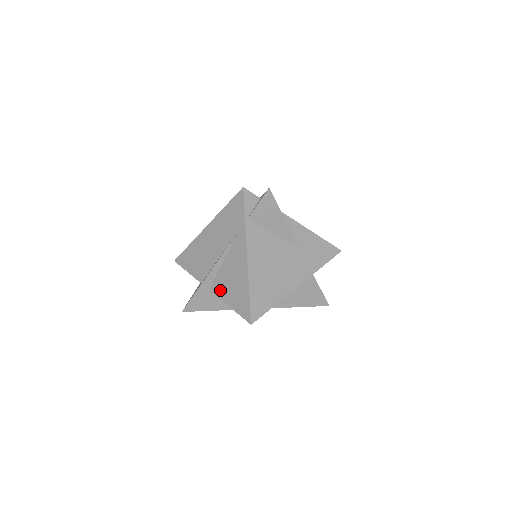
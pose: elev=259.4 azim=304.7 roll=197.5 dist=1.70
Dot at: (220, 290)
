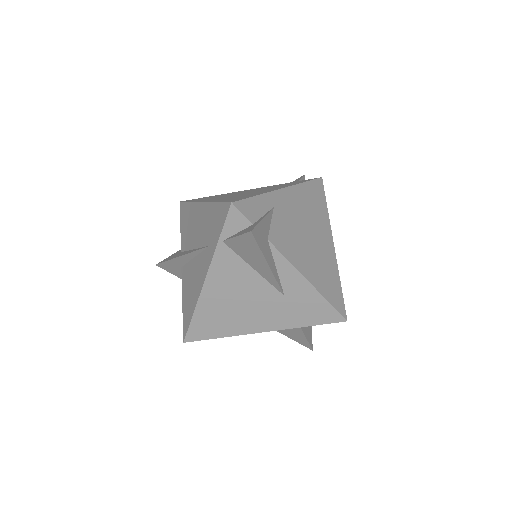
Dot at: (184, 279)
